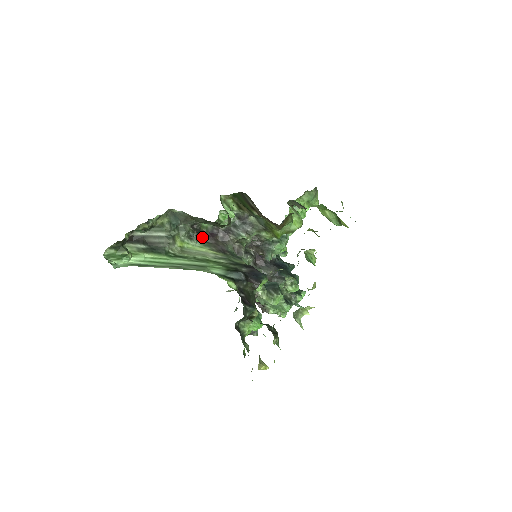
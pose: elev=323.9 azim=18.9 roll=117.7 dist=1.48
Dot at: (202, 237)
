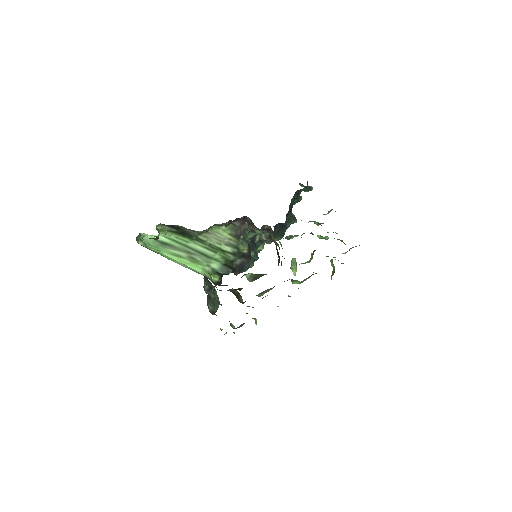
Dot at: (233, 221)
